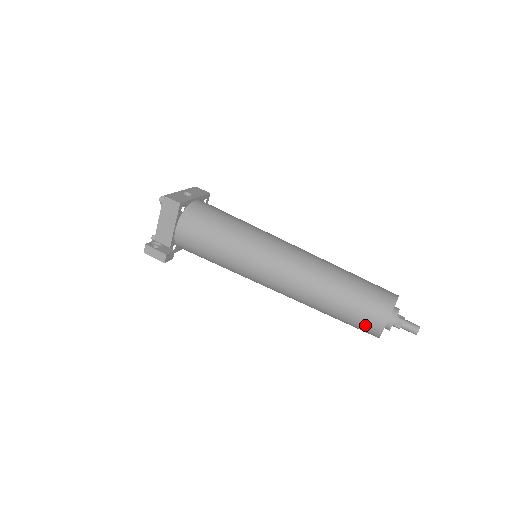
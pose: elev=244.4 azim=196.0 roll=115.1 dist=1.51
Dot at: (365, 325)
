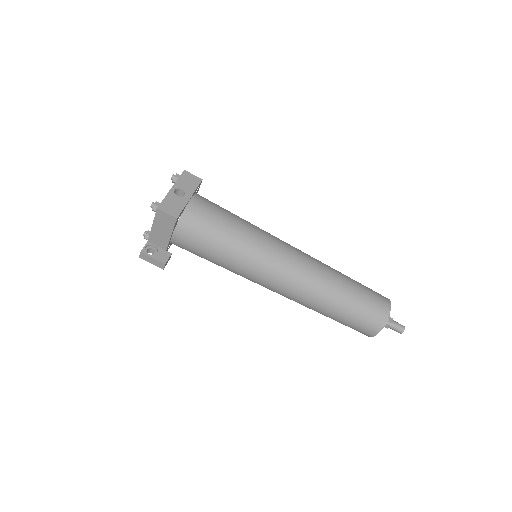
Dot at: (358, 330)
